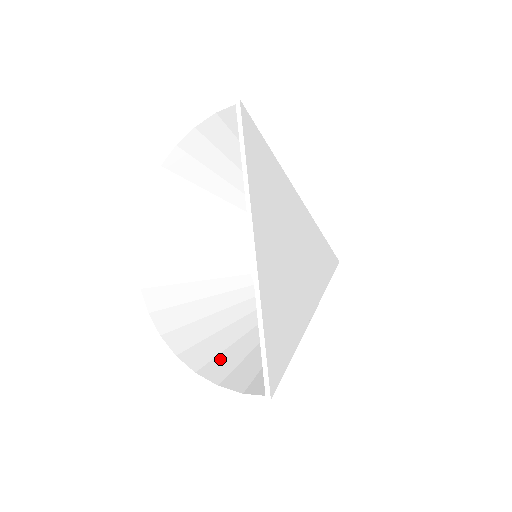
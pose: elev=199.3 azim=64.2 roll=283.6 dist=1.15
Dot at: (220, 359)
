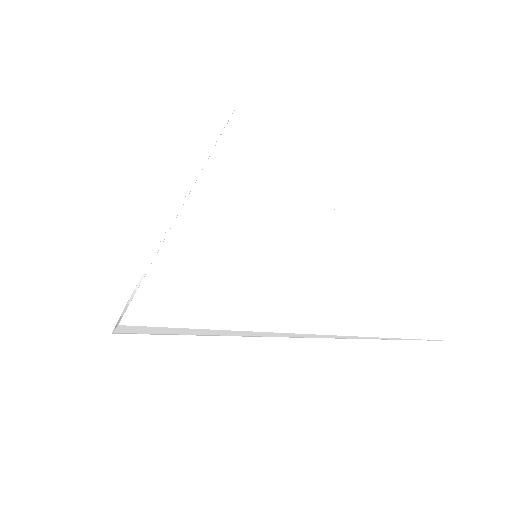
Dot at: occluded
